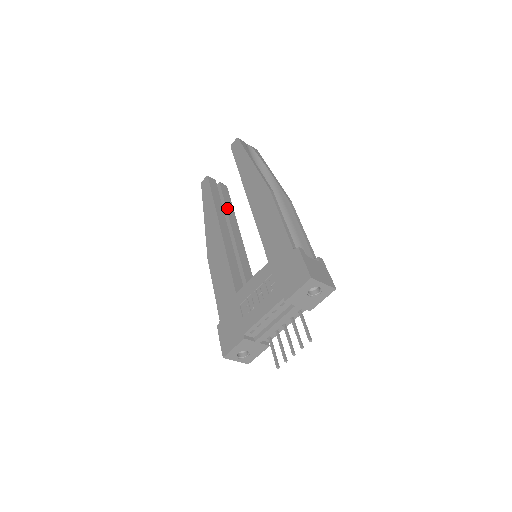
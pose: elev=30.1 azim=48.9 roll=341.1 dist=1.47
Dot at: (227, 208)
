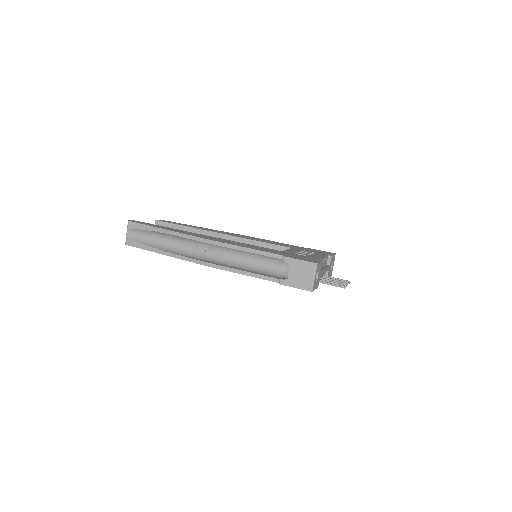
Dot at: occluded
